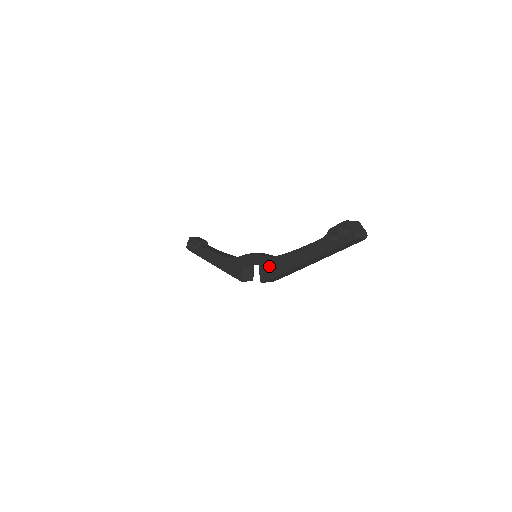
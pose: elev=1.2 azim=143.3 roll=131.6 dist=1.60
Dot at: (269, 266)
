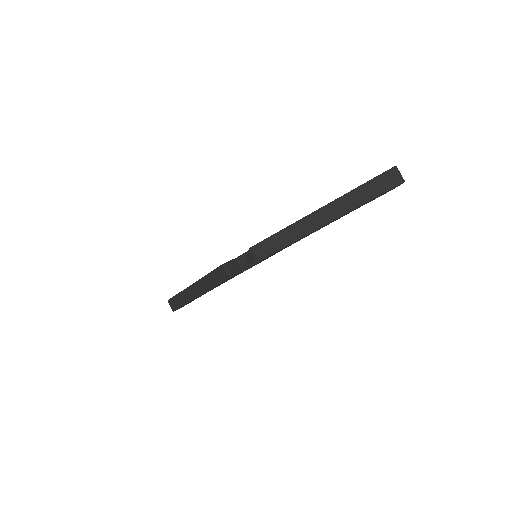
Dot at: occluded
